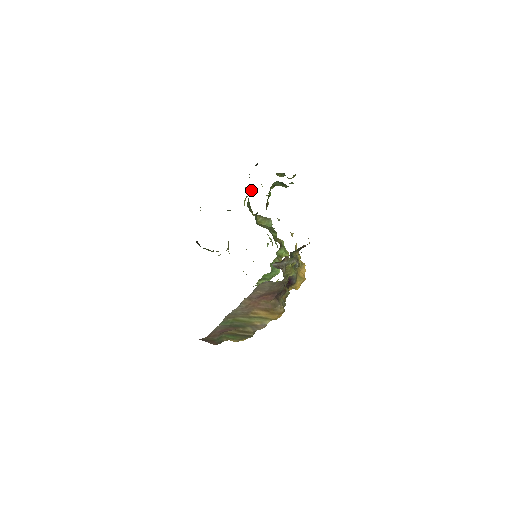
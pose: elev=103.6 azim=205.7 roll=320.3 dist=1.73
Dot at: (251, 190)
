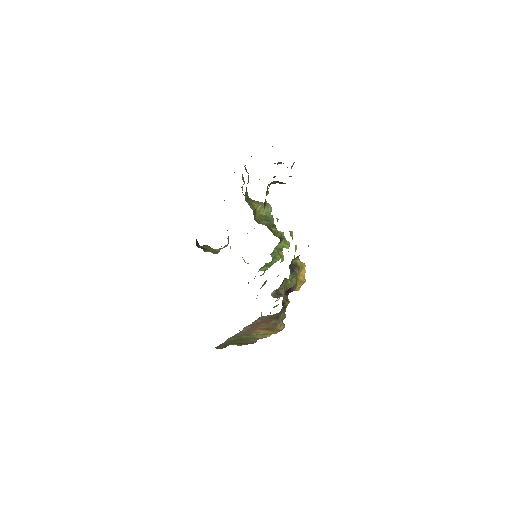
Dot at: (248, 182)
